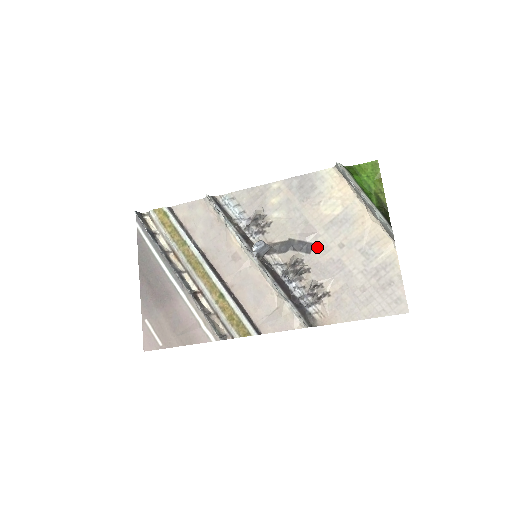
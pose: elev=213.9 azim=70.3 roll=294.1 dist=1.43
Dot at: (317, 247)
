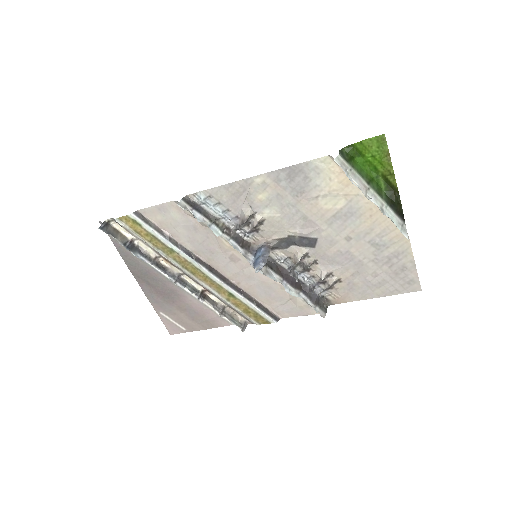
Dot at: (321, 241)
